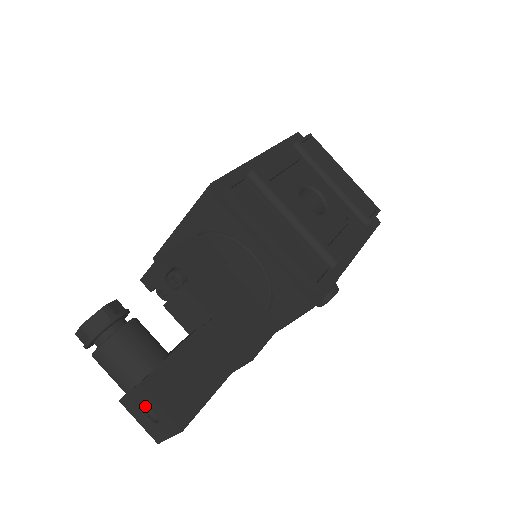
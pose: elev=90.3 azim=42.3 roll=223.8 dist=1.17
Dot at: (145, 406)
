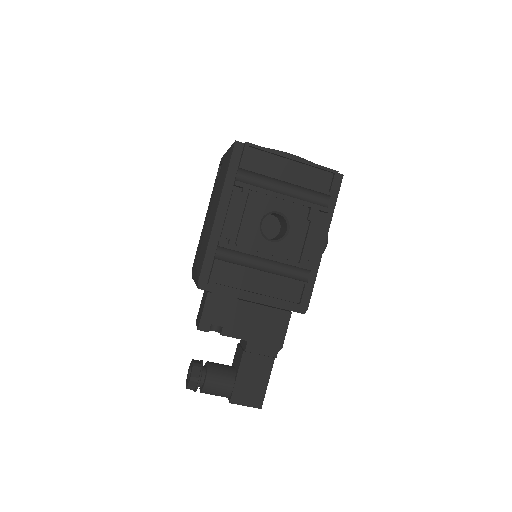
Dot at: occluded
